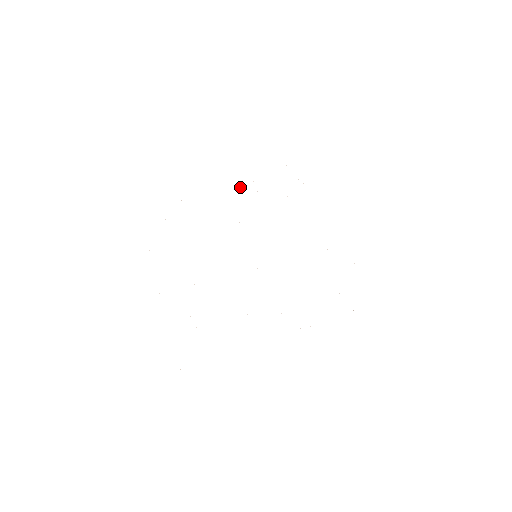
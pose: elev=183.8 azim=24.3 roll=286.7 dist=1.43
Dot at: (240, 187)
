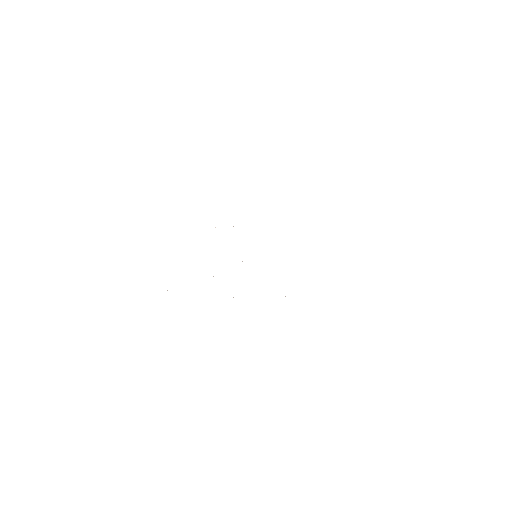
Dot at: occluded
